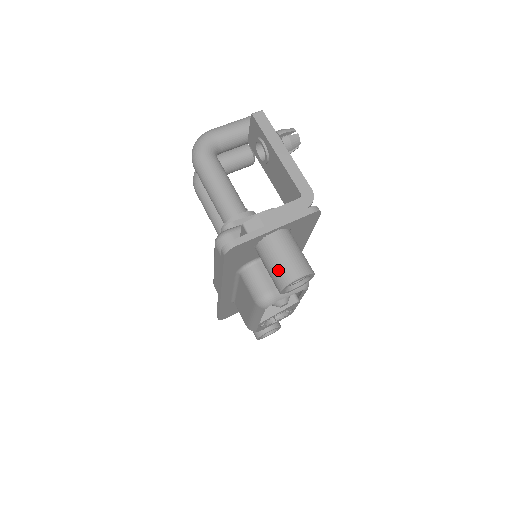
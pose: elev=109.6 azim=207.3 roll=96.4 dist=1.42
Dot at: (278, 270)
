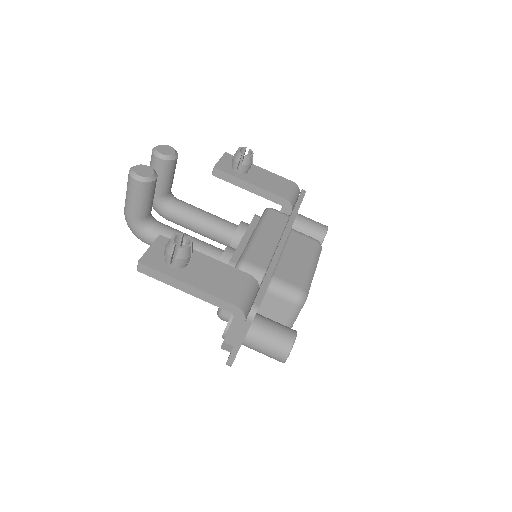
Dot at: occluded
